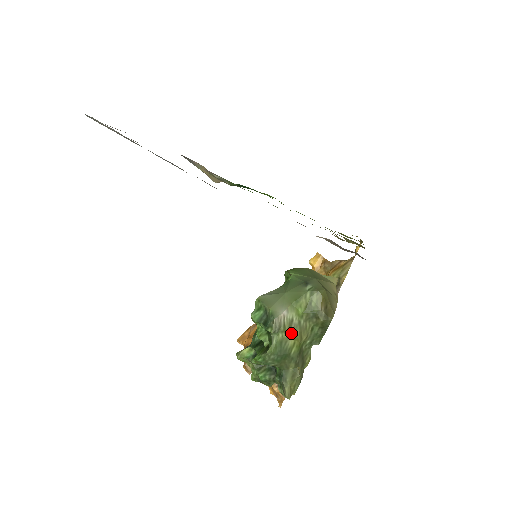
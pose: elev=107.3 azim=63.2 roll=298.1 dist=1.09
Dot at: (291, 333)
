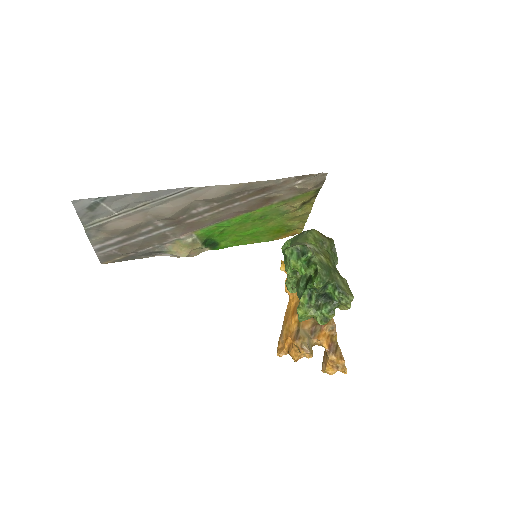
Dot at: (320, 255)
